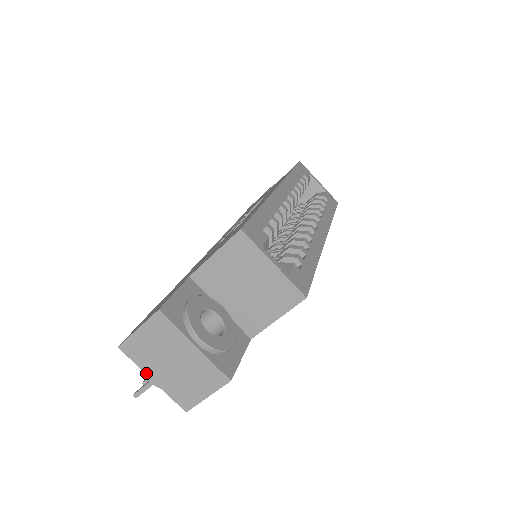
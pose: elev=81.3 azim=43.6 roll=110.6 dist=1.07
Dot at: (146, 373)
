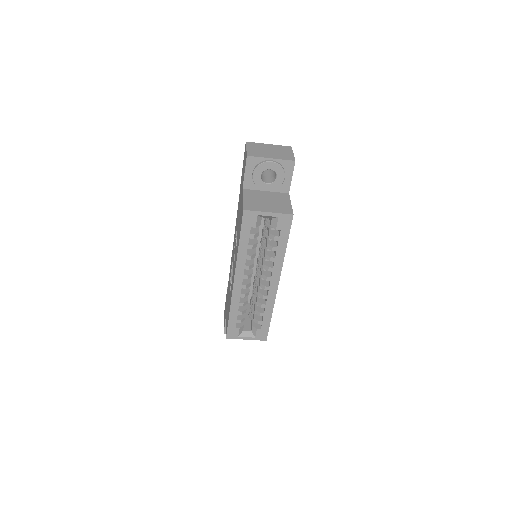
Dot at: occluded
